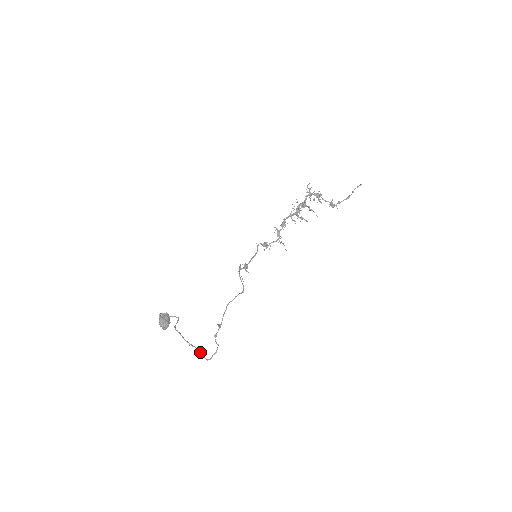
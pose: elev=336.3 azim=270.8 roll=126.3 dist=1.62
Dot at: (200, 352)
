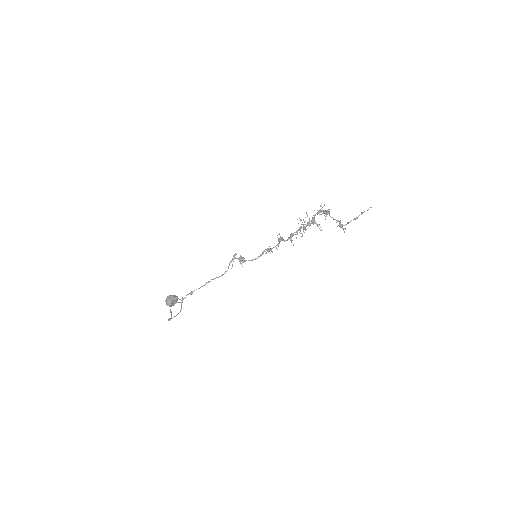
Dot at: occluded
